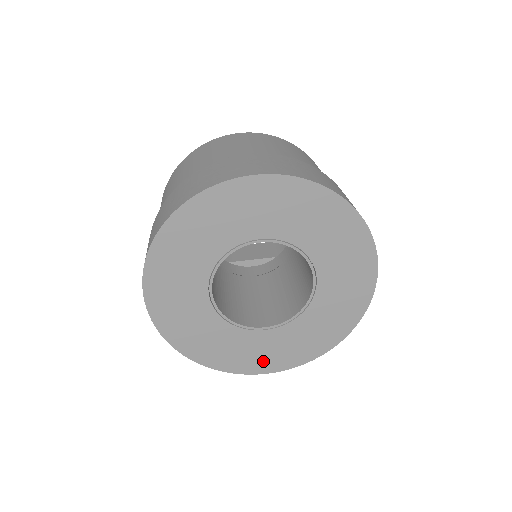
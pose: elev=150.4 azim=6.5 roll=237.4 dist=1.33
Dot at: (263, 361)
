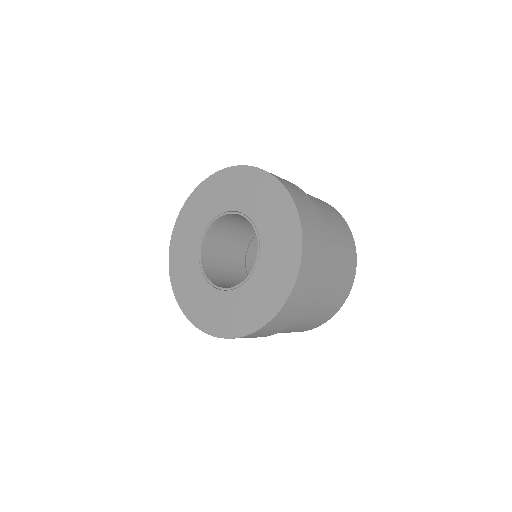
Dot at: (193, 307)
